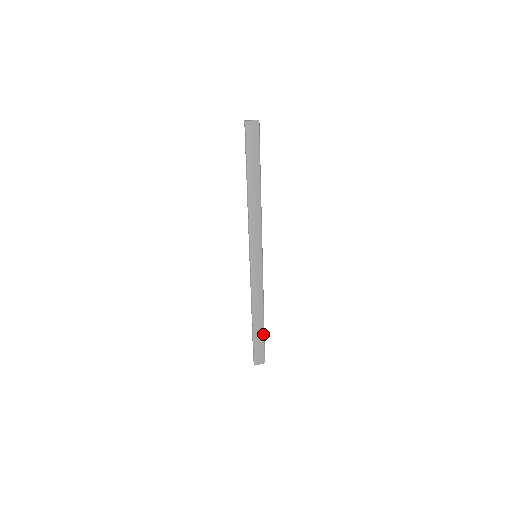
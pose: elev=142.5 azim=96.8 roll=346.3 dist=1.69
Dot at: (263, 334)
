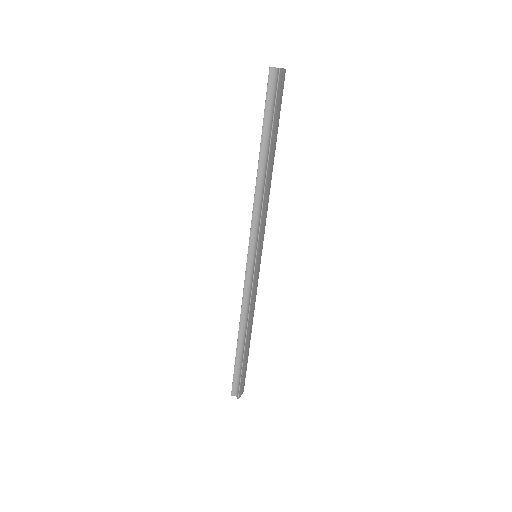
Dot at: (248, 355)
